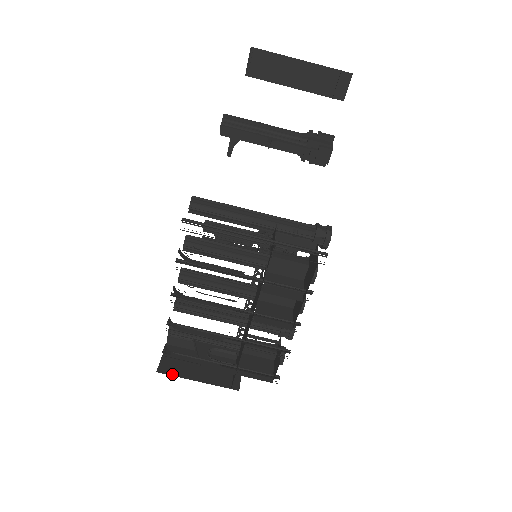
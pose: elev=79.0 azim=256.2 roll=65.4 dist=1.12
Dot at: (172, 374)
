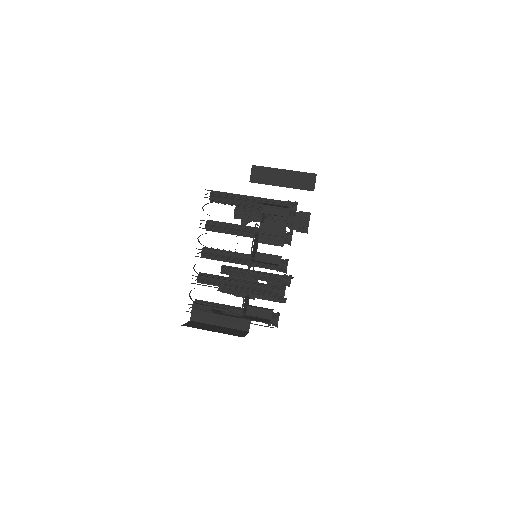
Dot at: (193, 327)
